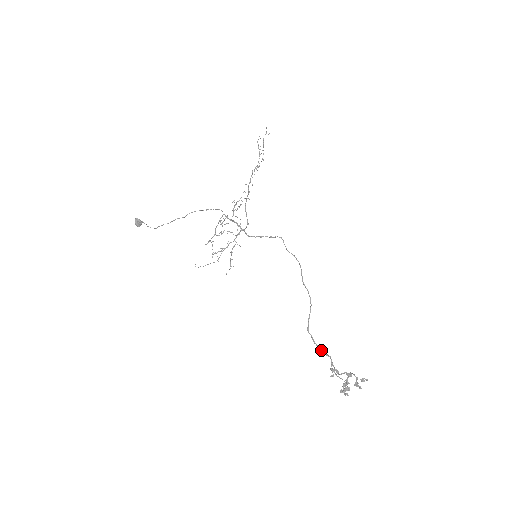
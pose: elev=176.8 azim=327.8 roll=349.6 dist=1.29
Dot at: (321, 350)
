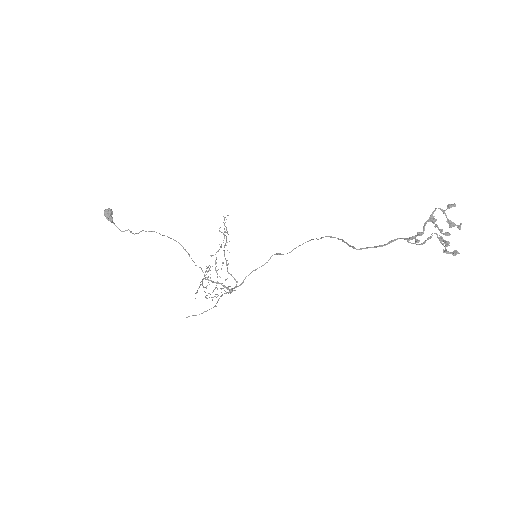
Dot at: occluded
